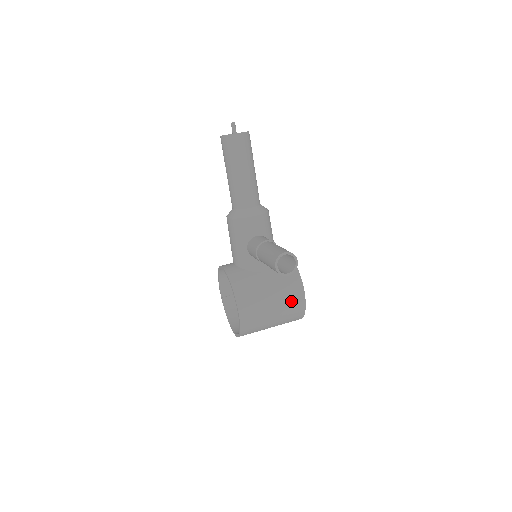
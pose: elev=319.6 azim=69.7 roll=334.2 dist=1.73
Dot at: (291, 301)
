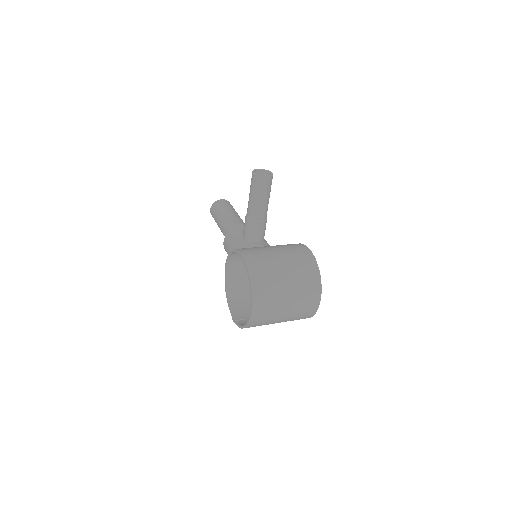
Dot at: (296, 252)
